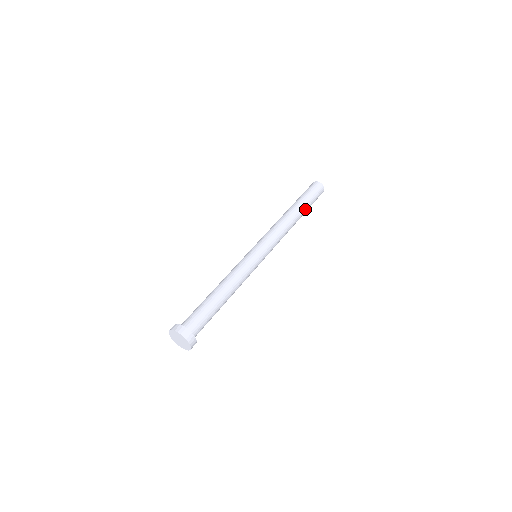
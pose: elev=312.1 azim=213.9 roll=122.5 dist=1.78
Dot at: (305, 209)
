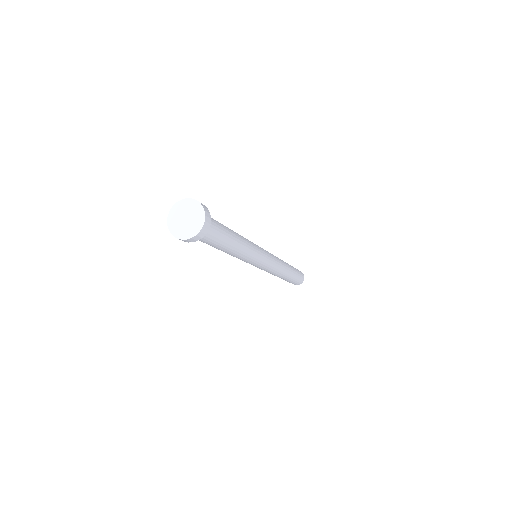
Dot at: occluded
